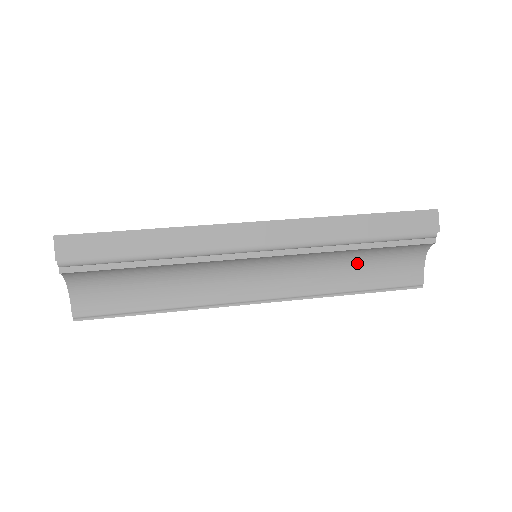
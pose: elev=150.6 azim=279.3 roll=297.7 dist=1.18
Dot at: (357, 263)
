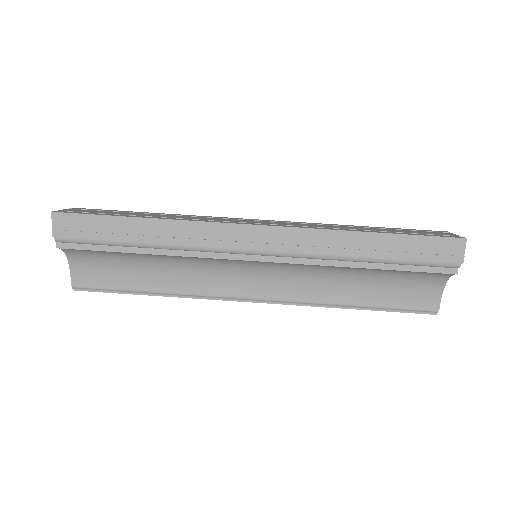
Dot at: (365, 279)
